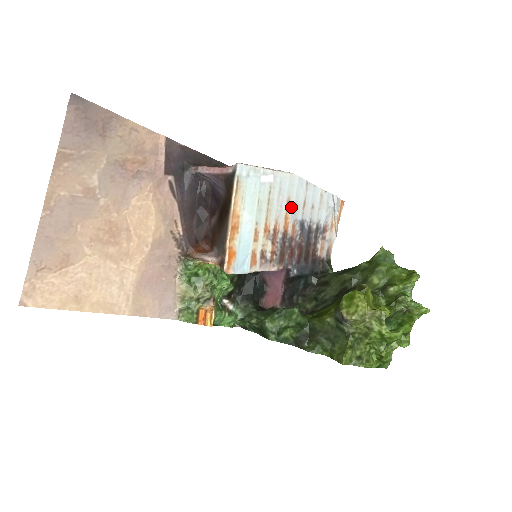
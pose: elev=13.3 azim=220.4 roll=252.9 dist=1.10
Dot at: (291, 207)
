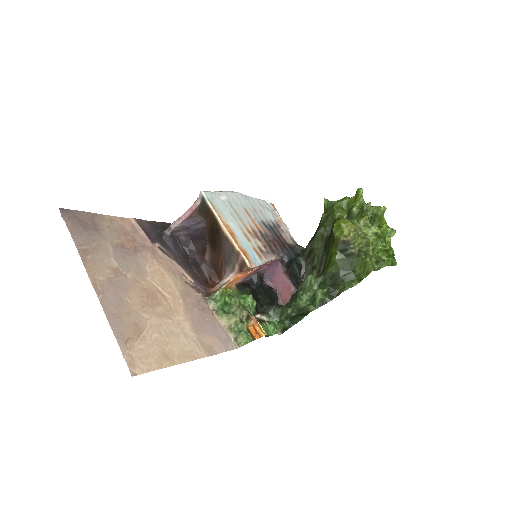
Dot at: (250, 214)
